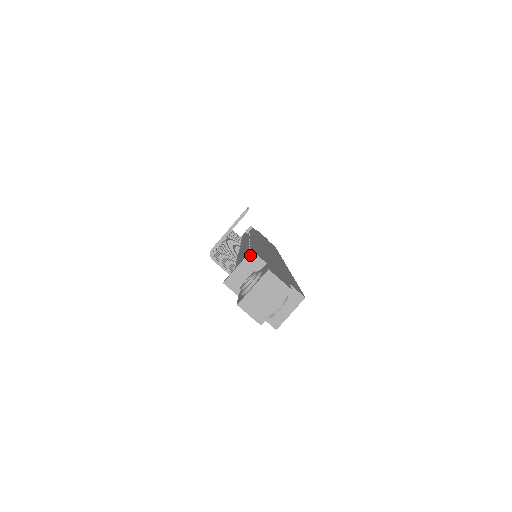
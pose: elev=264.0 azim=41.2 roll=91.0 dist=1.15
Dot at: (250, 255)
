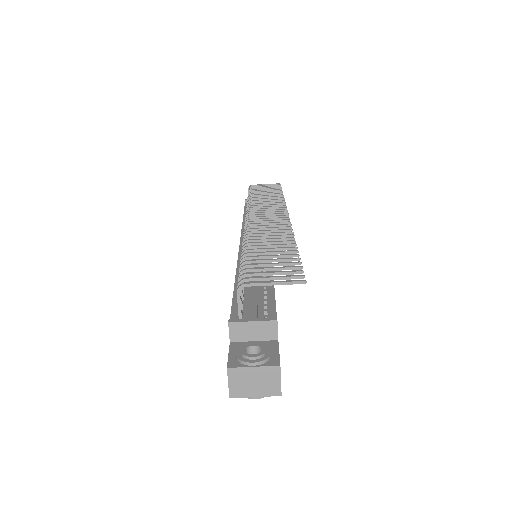
Dot at: (272, 322)
